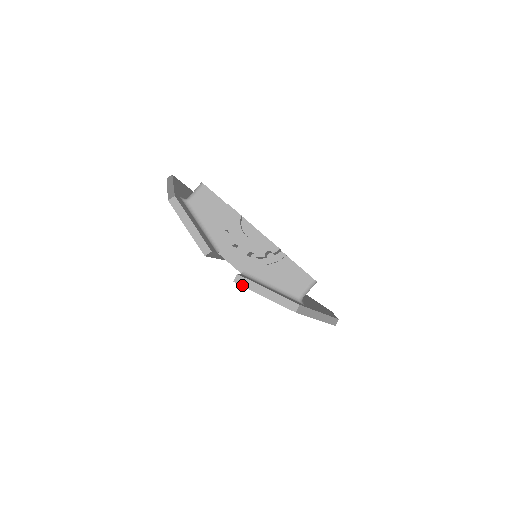
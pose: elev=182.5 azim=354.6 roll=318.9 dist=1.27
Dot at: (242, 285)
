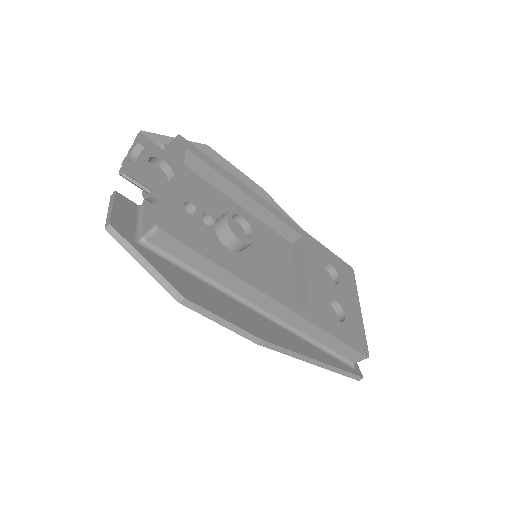
Dot at: (110, 199)
